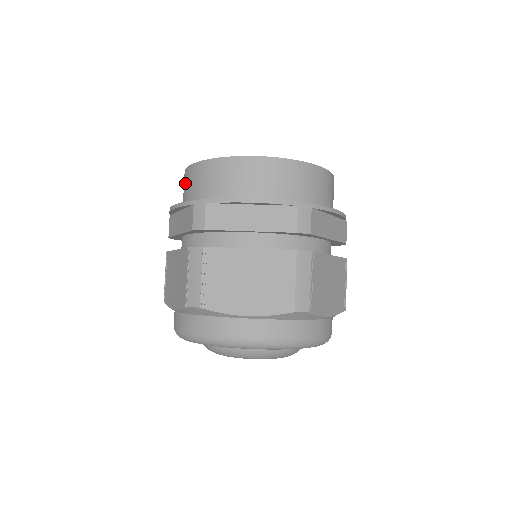
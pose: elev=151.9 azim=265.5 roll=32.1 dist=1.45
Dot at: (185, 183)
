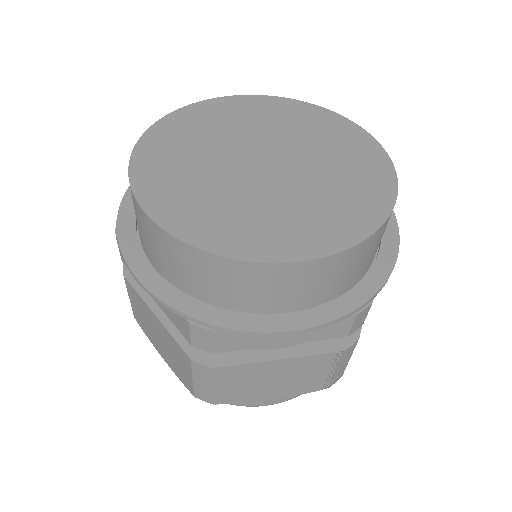
Dot at: (144, 230)
